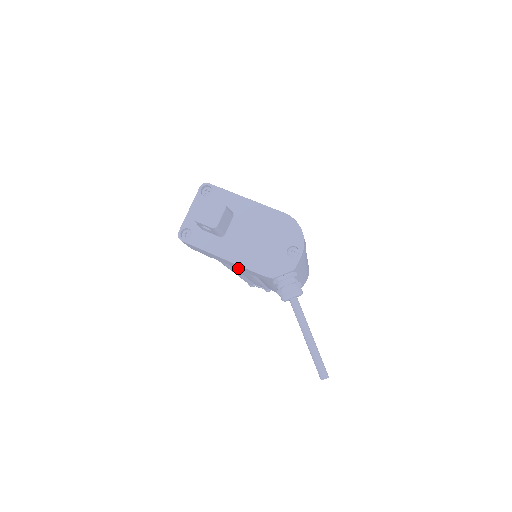
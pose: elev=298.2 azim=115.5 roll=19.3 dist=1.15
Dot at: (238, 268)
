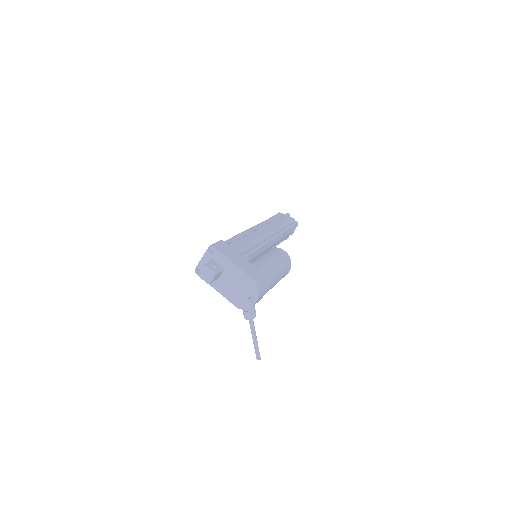
Dot at: occluded
